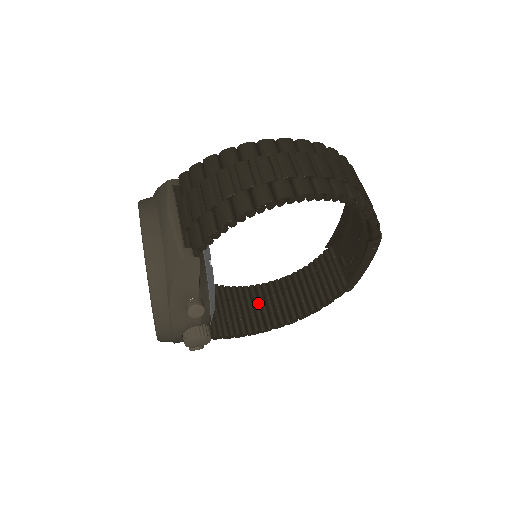
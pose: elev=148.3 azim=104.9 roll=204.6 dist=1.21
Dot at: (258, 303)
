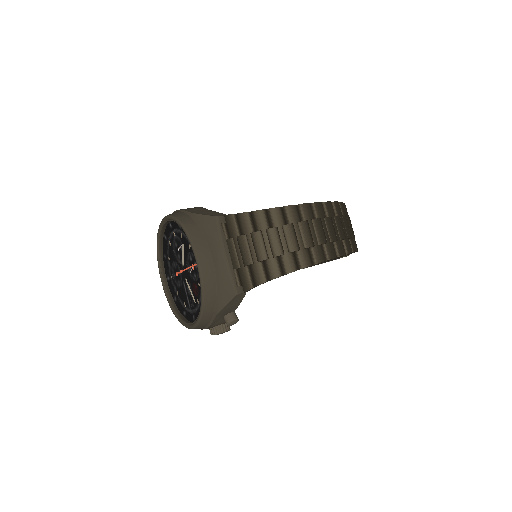
Dot at: occluded
